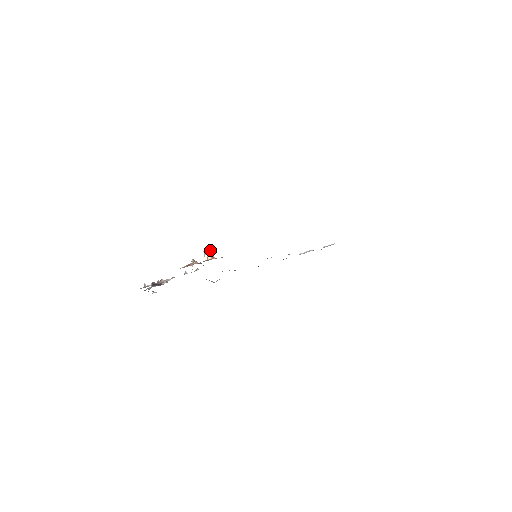
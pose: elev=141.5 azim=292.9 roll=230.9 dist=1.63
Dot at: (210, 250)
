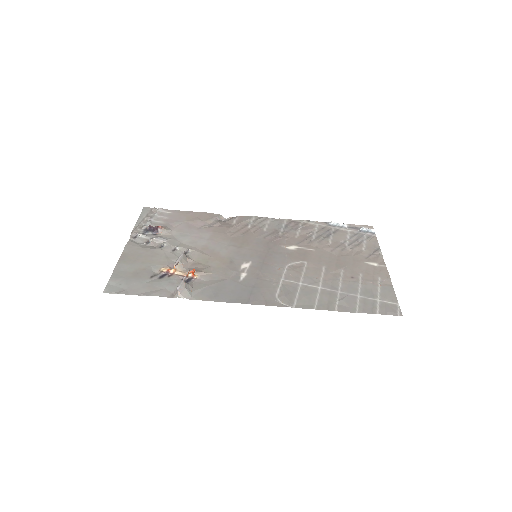
Dot at: (181, 293)
